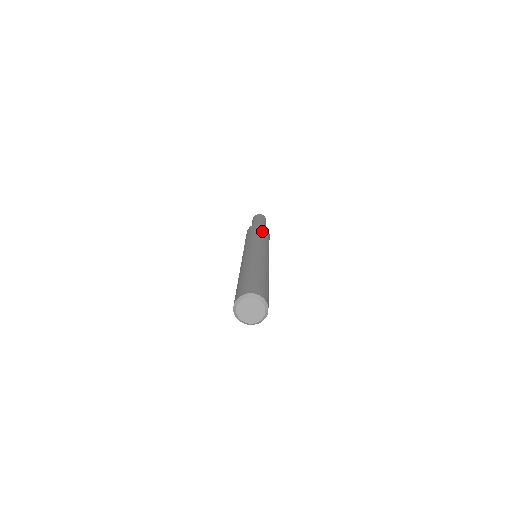
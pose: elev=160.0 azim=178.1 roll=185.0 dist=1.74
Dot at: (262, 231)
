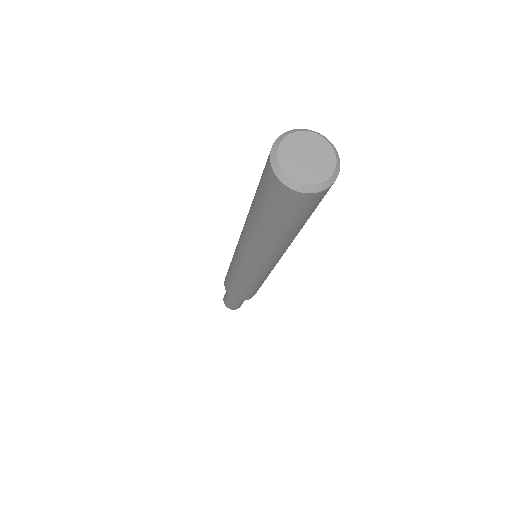
Dot at: occluded
